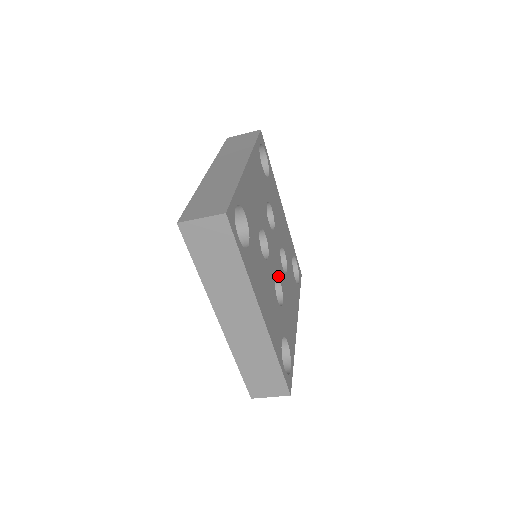
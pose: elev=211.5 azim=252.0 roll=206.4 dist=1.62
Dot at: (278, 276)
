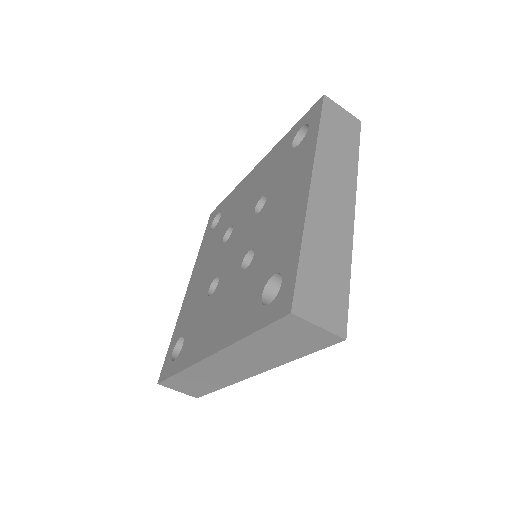
Dot at: occluded
